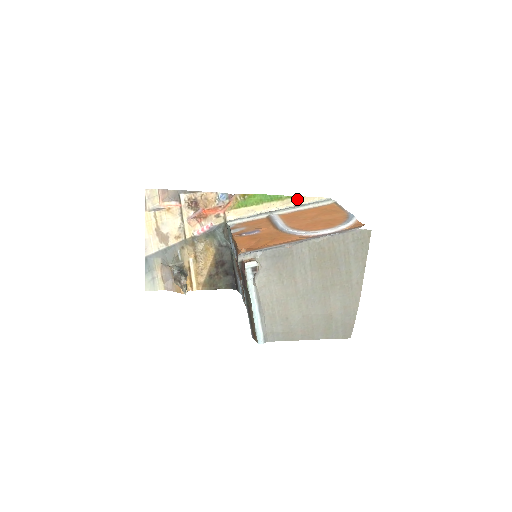
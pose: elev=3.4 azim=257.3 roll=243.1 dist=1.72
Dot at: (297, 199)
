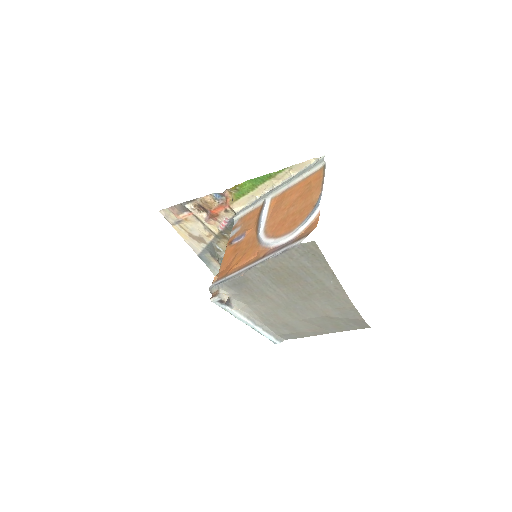
Dot at: (289, 170)
